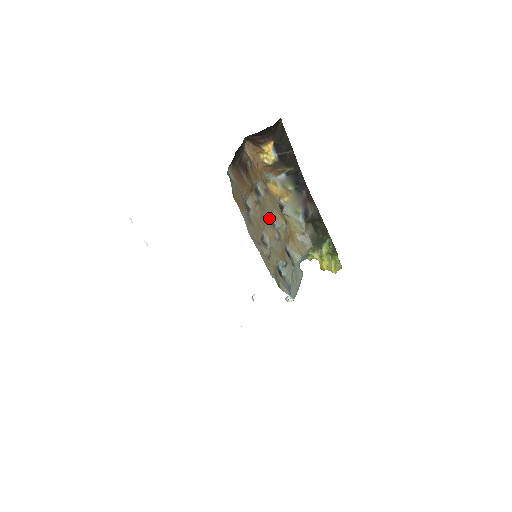
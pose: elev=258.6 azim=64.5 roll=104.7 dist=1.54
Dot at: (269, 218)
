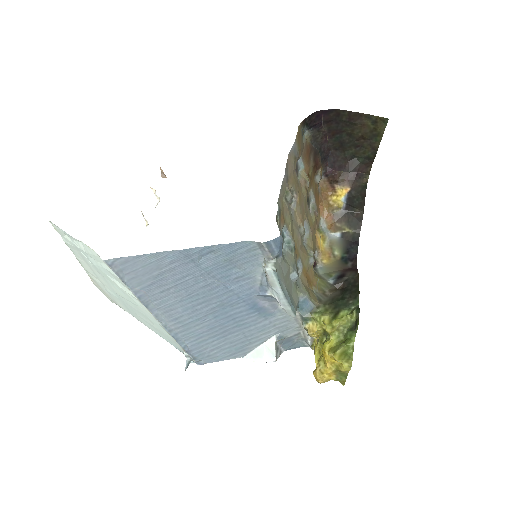
Dot at: occluded
